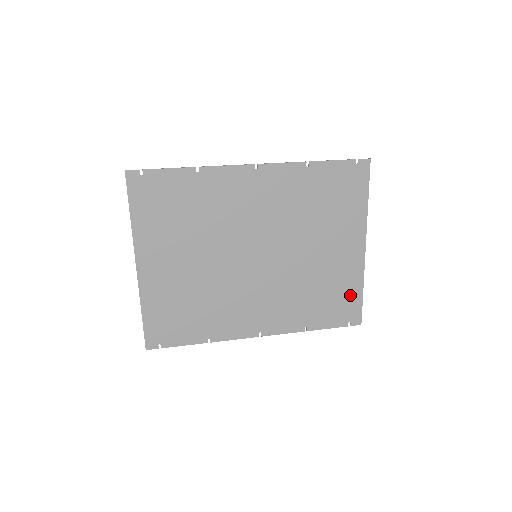
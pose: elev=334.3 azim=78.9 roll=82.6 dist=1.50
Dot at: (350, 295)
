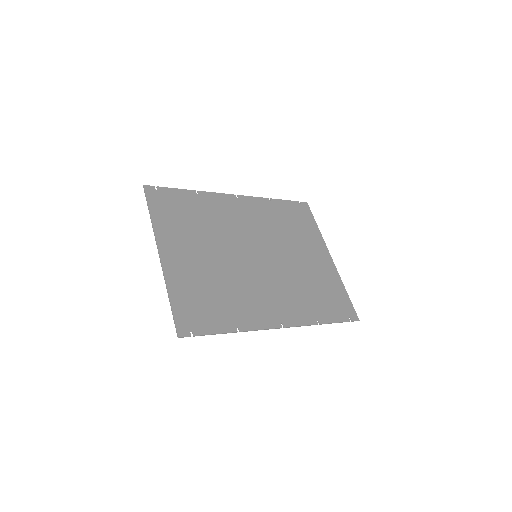
Dot at: (338, 294)
